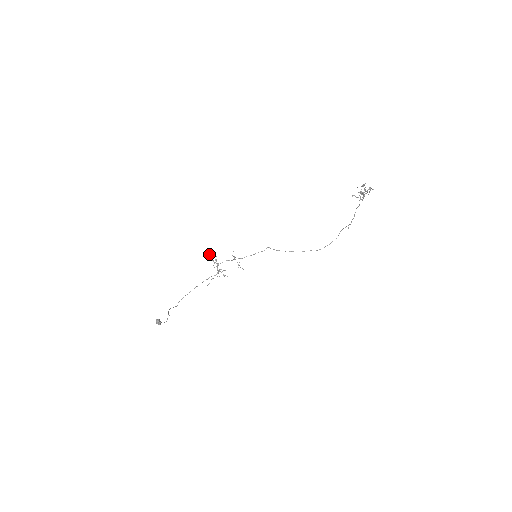
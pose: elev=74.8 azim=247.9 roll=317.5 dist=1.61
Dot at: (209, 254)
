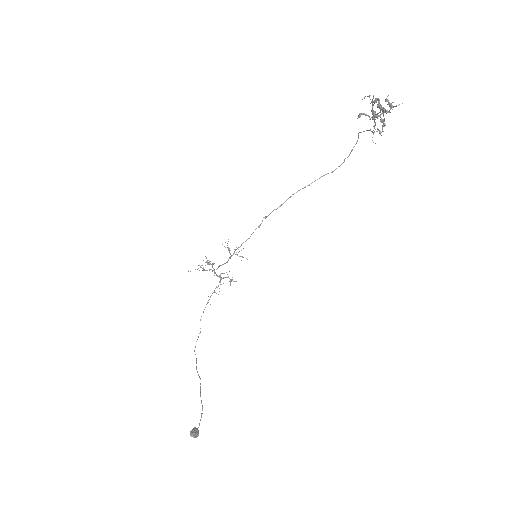
Dot at: occluded
